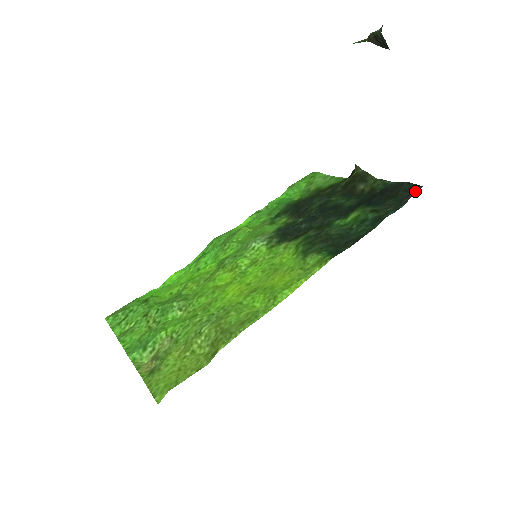
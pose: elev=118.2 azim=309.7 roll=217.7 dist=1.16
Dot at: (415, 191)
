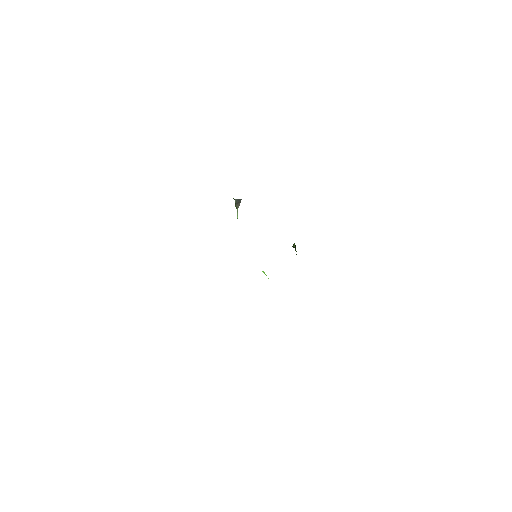
Dot at: occluded
